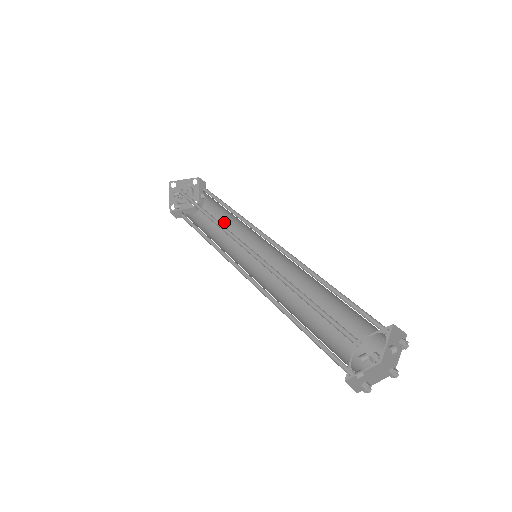
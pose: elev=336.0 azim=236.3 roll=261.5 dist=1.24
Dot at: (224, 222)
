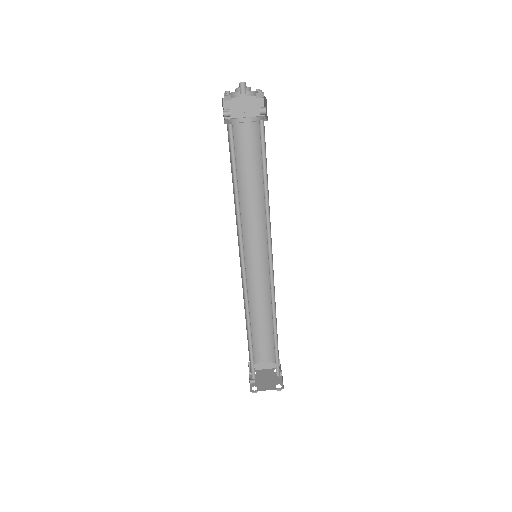
Dot at: occluded
